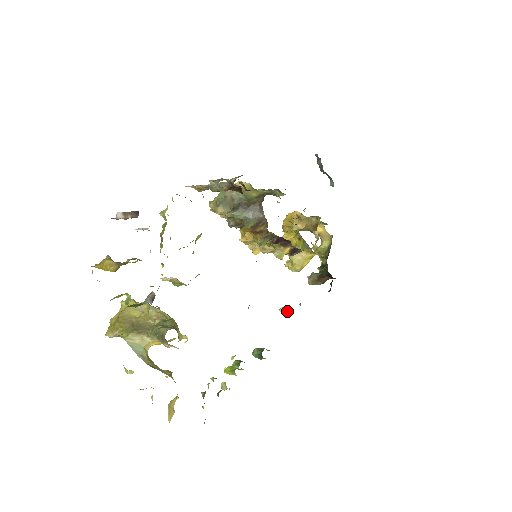
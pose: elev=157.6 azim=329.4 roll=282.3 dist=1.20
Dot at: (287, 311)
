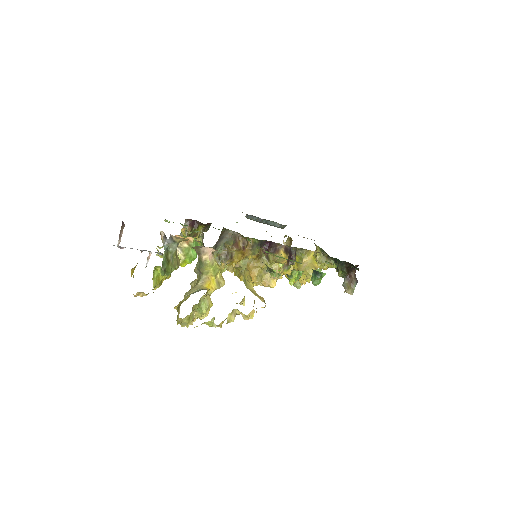
Dot at: (321, 270)
